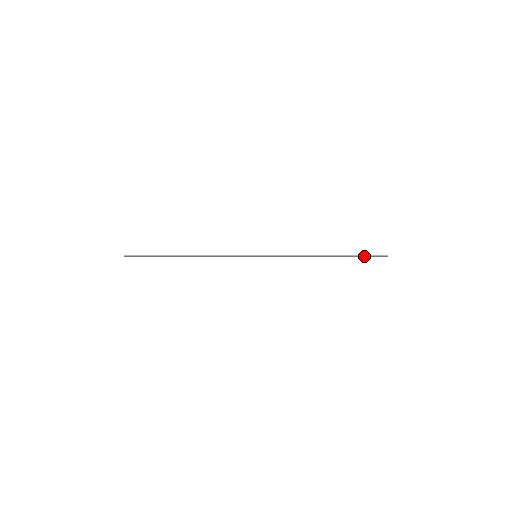
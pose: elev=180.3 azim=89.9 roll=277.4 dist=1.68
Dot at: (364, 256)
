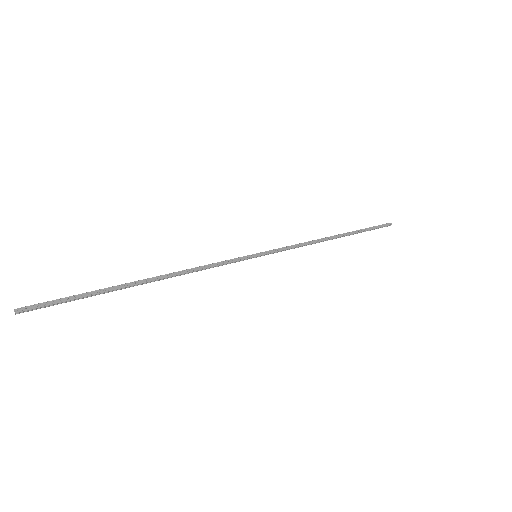
Dot at: occluded
